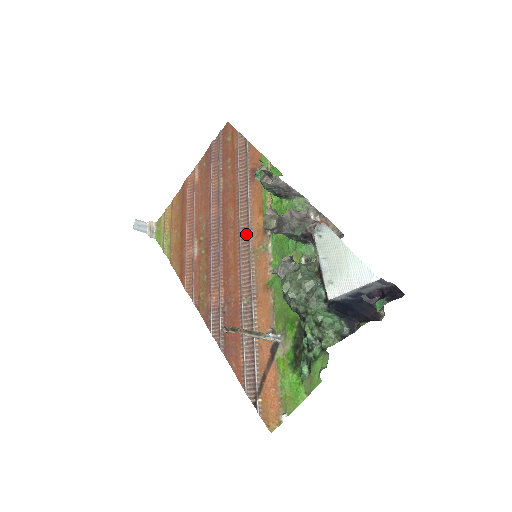
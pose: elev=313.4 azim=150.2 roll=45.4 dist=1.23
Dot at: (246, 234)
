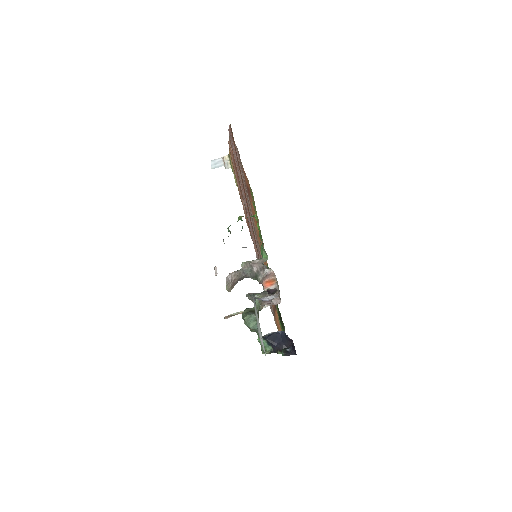
Dot at: (255, 230)
